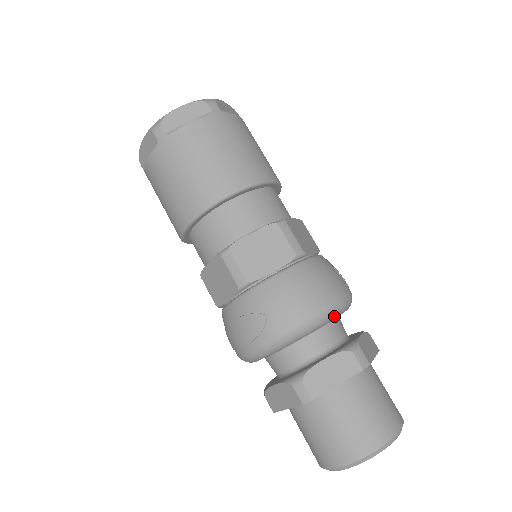
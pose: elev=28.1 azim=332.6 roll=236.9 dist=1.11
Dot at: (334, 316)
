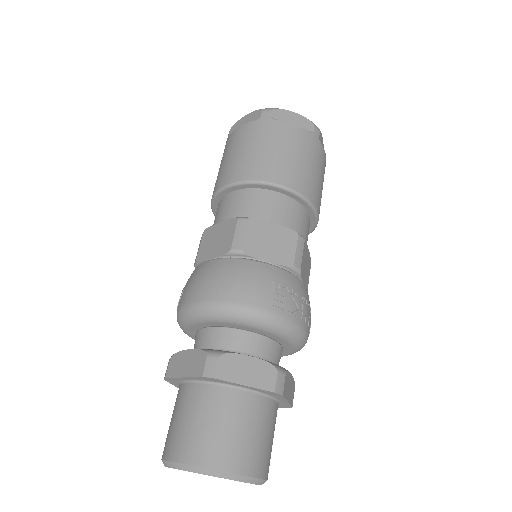
Dot at: (223, 318)
